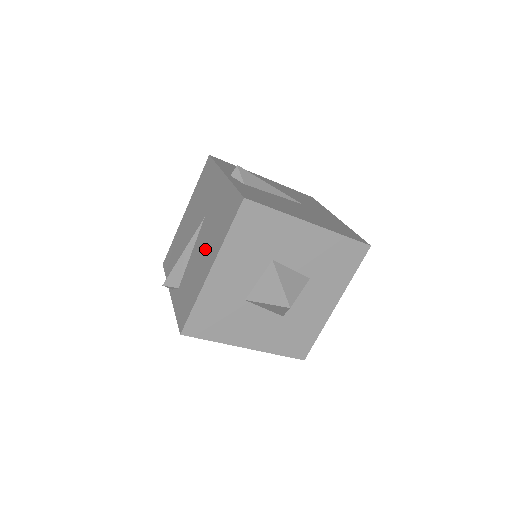
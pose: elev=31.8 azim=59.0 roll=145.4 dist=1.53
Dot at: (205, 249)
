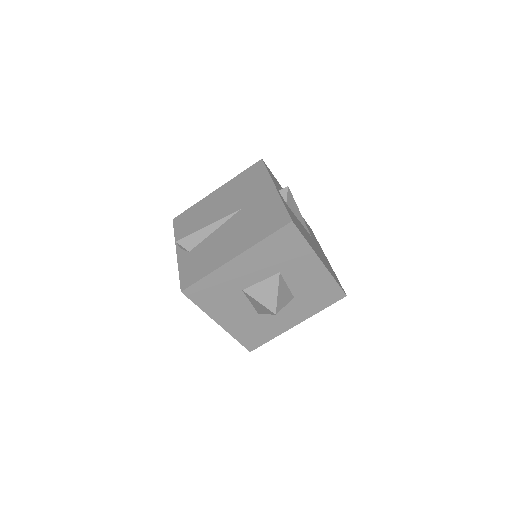
Dot at: (234, 237)
